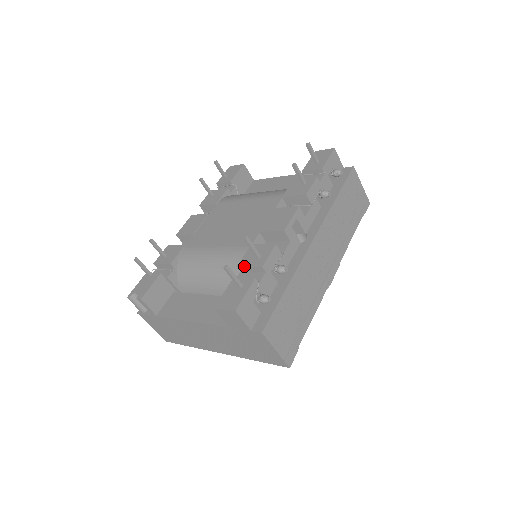
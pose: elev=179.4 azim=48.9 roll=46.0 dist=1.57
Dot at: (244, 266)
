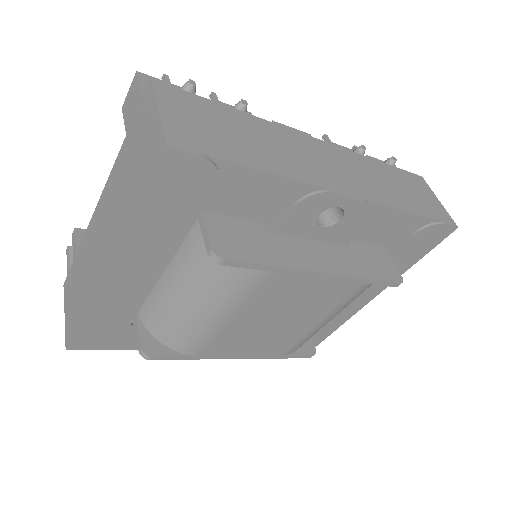
Dot at: occluded
